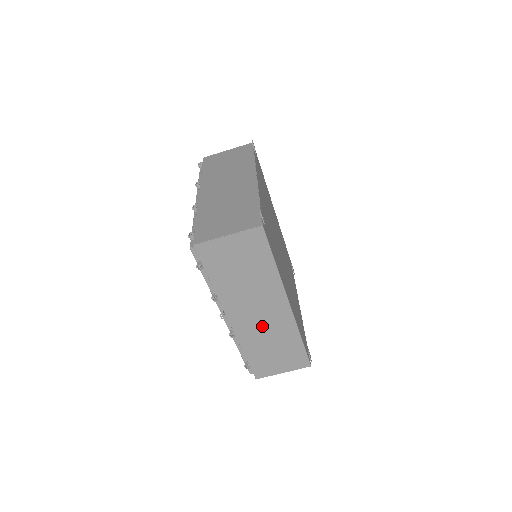
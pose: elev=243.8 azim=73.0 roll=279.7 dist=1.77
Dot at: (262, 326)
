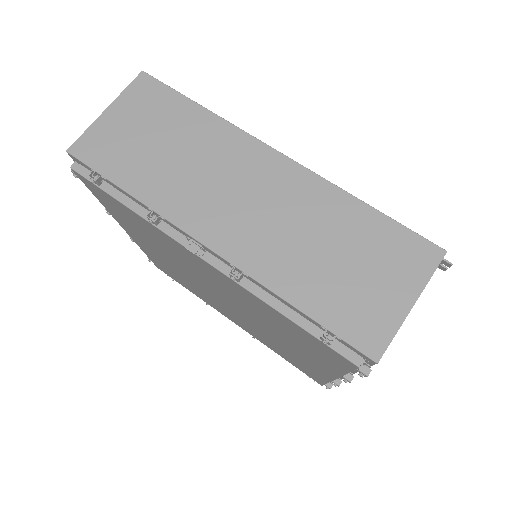
Dot at: (272, 221)
